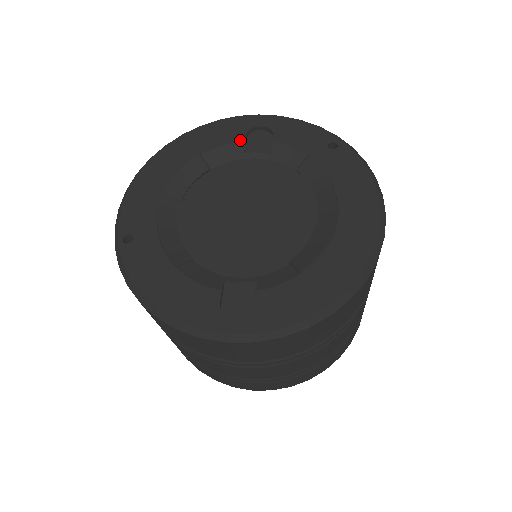
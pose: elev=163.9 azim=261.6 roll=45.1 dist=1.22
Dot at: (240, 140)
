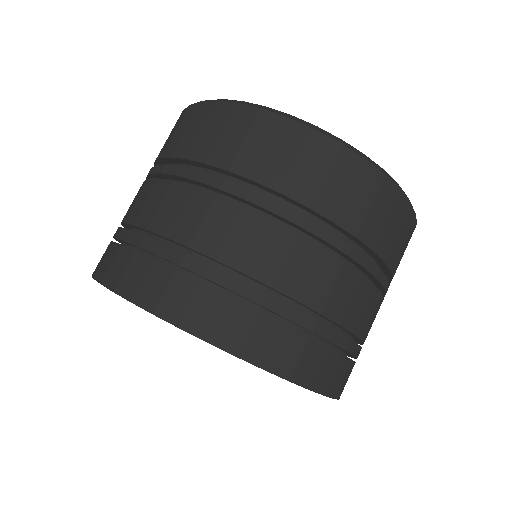
Dot at: occluded
